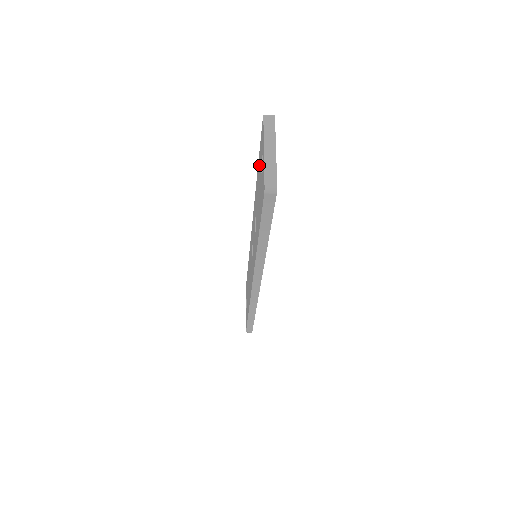
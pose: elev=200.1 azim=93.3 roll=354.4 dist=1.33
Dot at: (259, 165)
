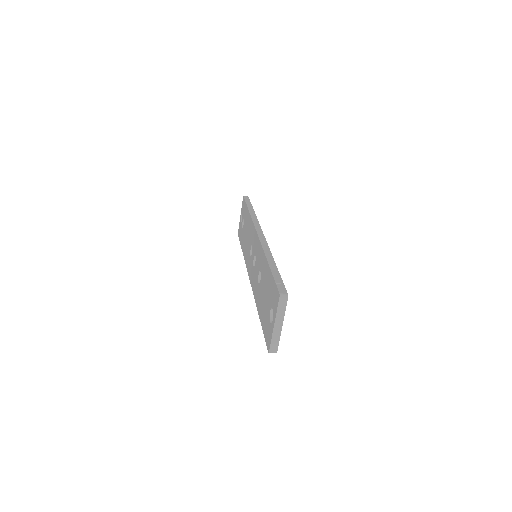
Dot at: (270, 285)
